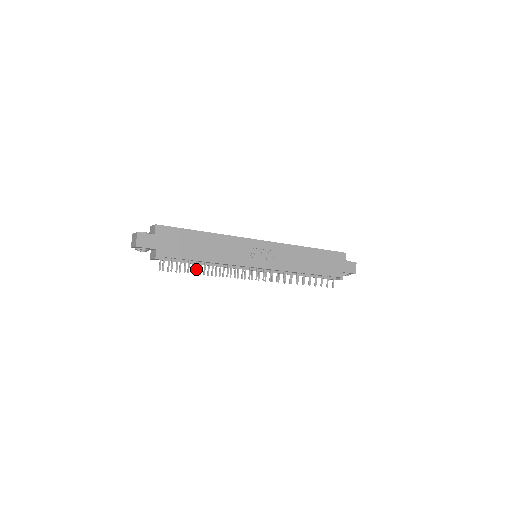
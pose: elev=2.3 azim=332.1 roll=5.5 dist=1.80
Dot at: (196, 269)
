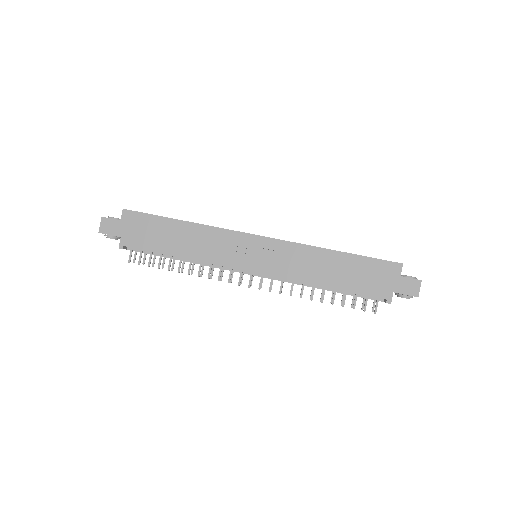
Dot at: (169, 265)
